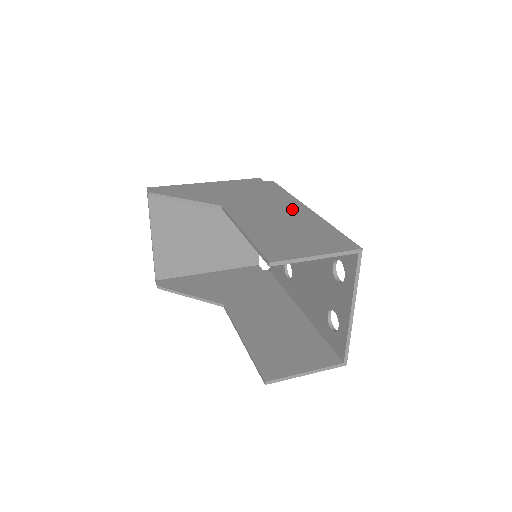
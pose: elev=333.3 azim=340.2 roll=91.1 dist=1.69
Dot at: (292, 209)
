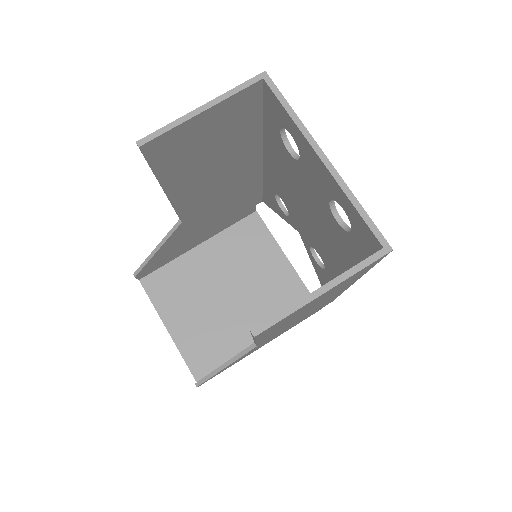
Dot at: occluded
